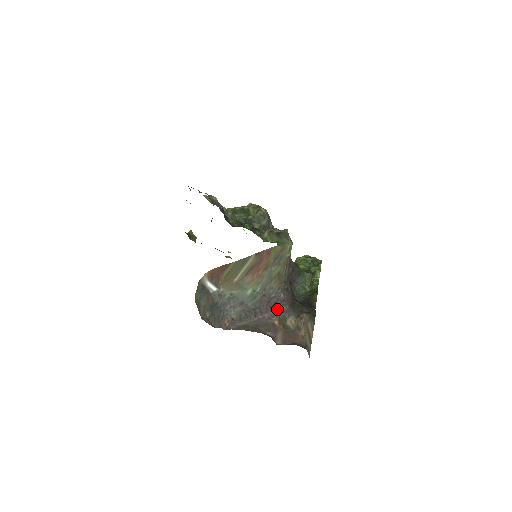
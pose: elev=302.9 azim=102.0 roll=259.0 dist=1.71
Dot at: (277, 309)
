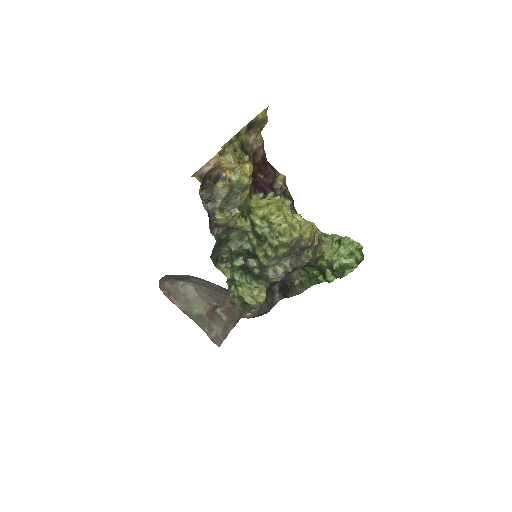
Dot at: occluded
